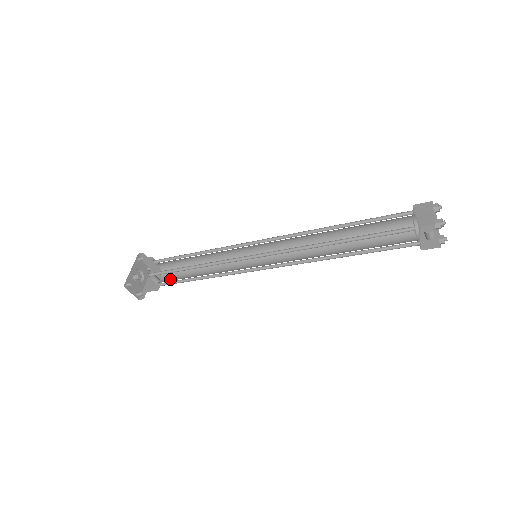
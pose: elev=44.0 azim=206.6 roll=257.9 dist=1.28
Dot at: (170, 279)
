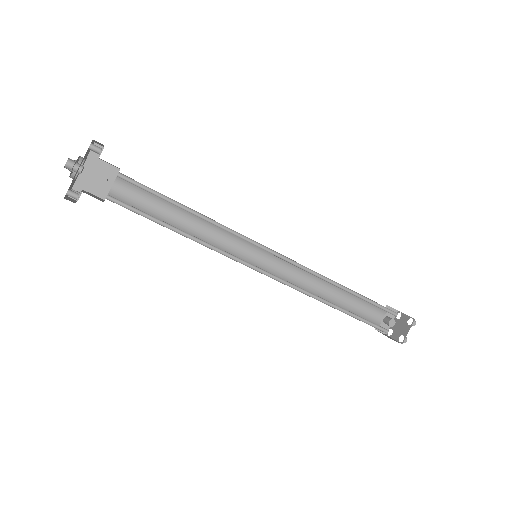
Dot at: (129, 197)
